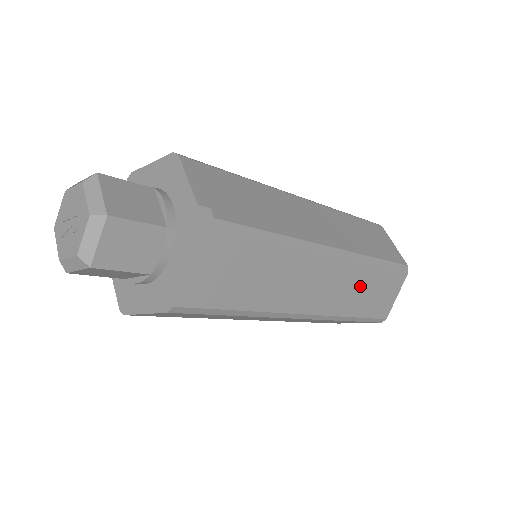
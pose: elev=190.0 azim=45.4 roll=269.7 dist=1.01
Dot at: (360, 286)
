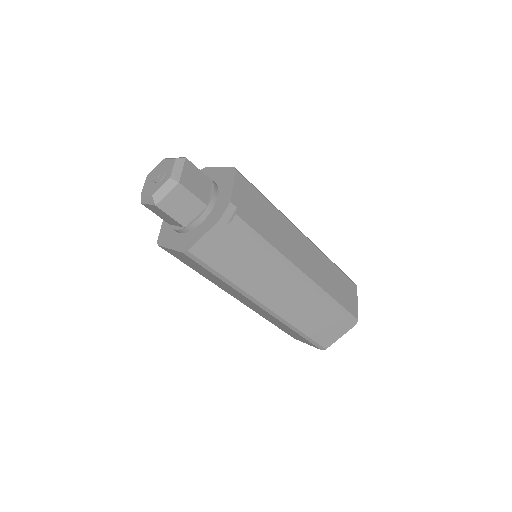
Dot at: (314, 312)
